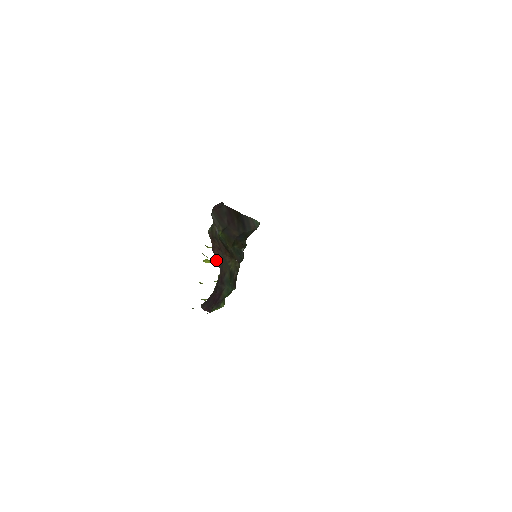
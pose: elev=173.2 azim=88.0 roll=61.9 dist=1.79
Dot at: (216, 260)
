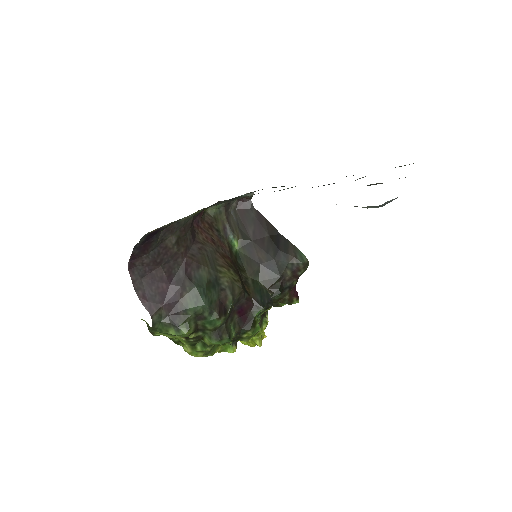
Dot at: occluded
